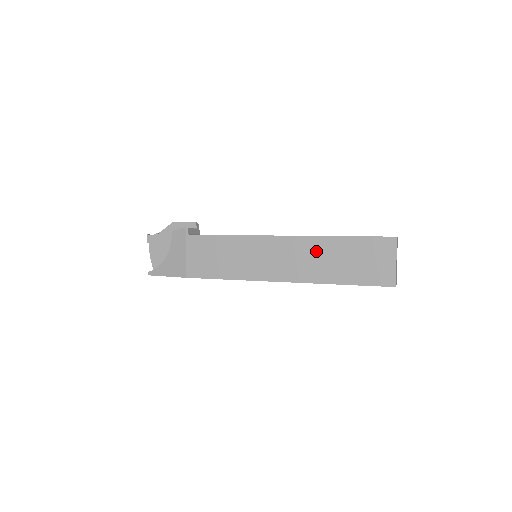
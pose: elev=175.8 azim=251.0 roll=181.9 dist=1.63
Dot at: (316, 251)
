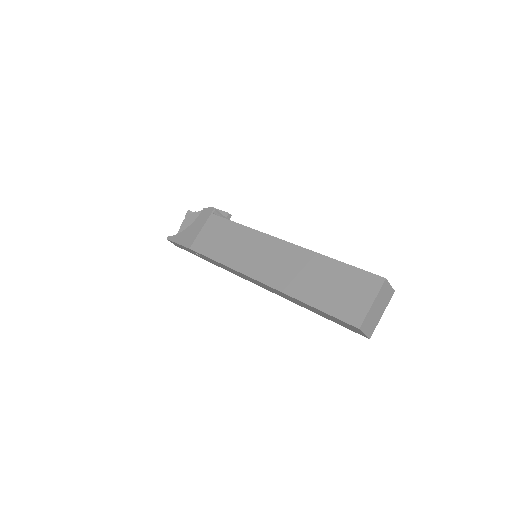
Dot at: (304, 264)
